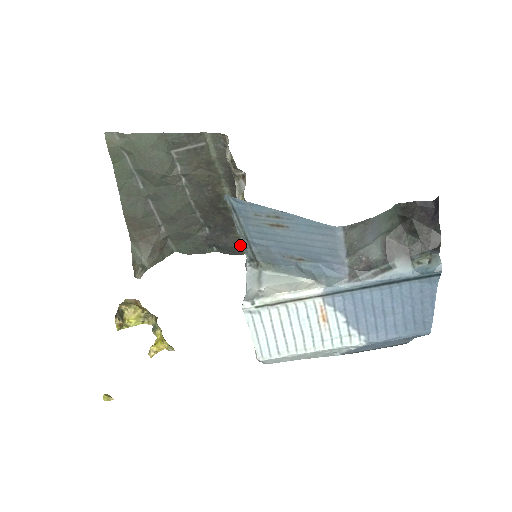
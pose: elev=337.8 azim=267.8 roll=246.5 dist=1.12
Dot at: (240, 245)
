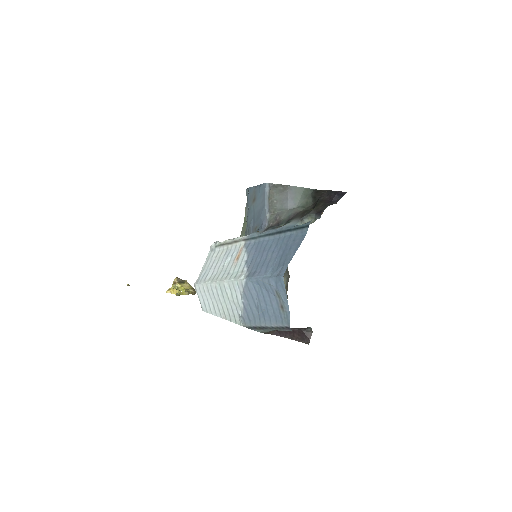
Dot at: occluded
